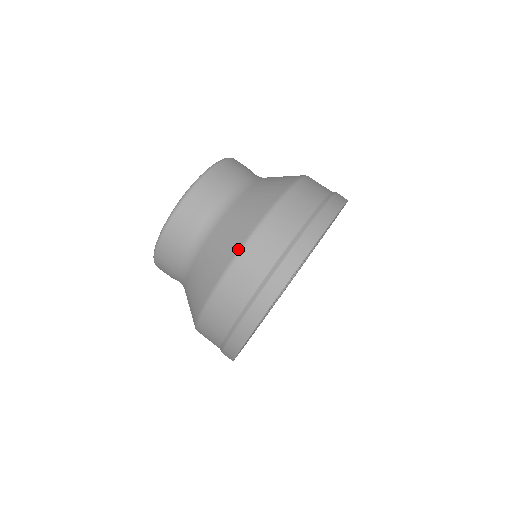
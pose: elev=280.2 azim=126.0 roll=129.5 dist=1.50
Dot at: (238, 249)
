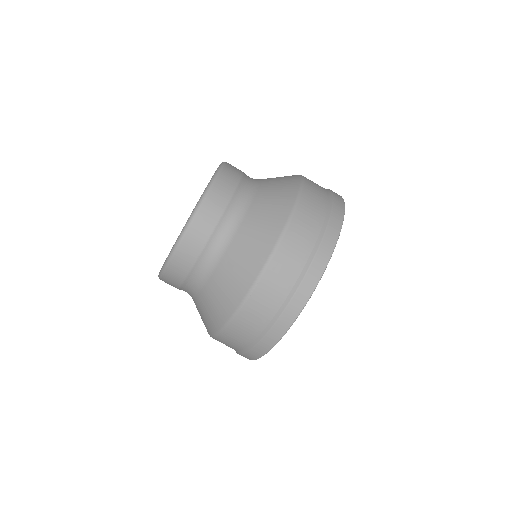
Dot at: (241, 301)
